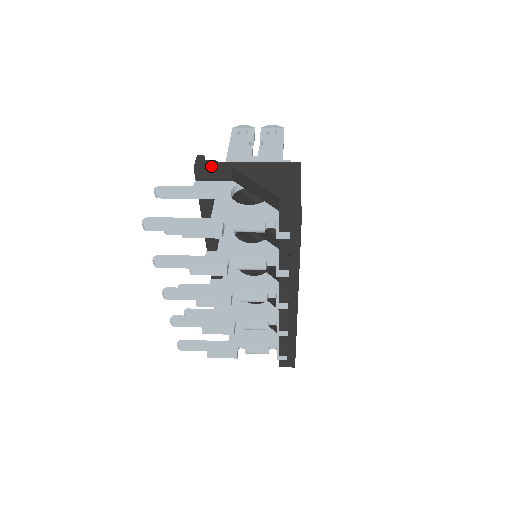
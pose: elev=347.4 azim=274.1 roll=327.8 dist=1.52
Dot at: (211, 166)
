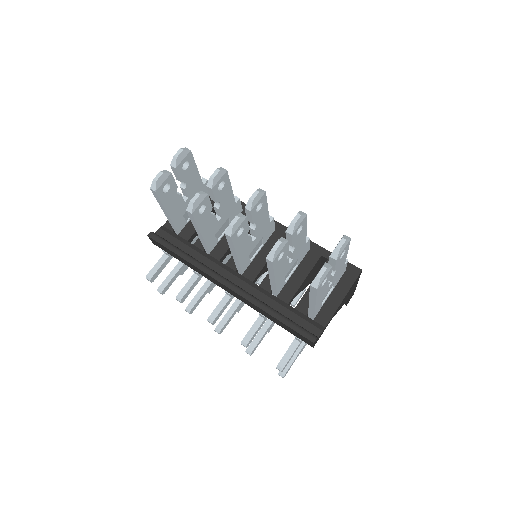
Dot at: occluded
